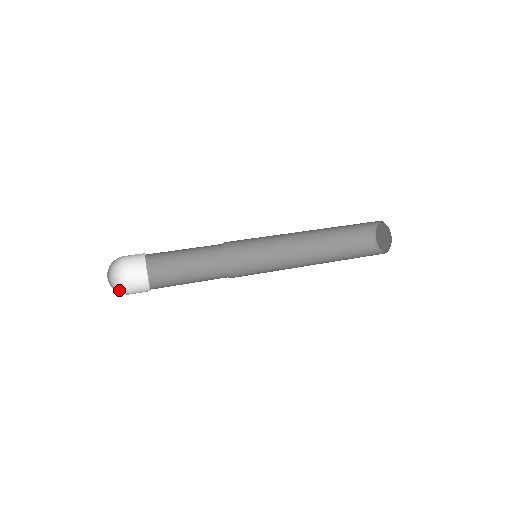
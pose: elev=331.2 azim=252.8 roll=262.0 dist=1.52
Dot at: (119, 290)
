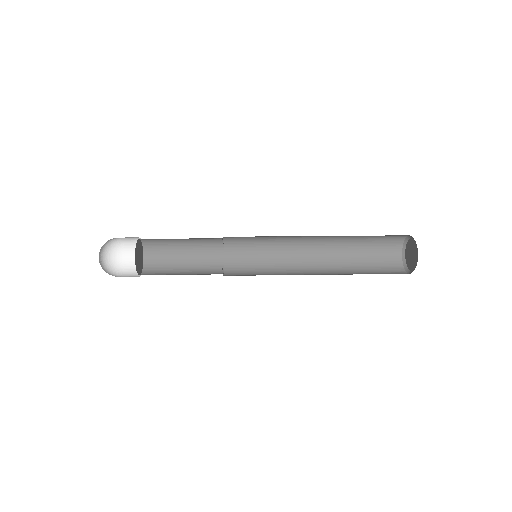
Dot at: (111, 272)
